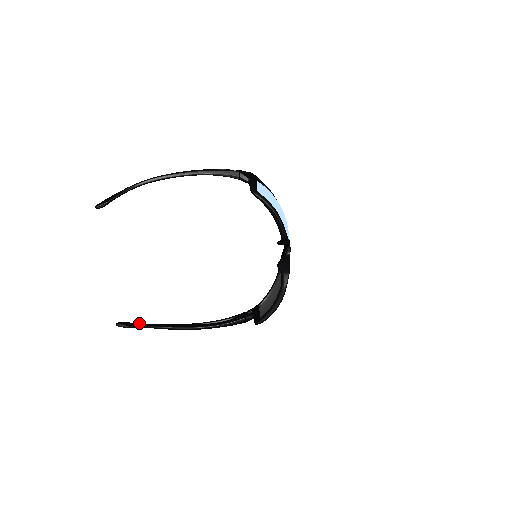
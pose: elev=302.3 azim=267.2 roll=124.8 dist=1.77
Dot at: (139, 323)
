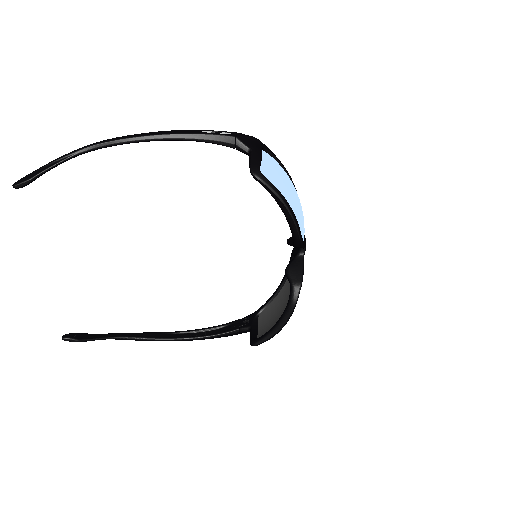
Dot at: occluded
